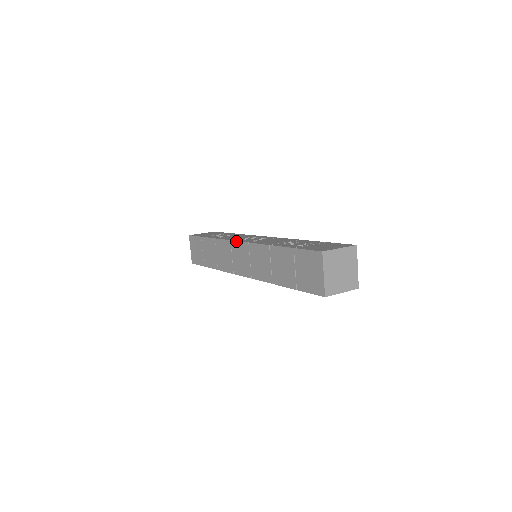
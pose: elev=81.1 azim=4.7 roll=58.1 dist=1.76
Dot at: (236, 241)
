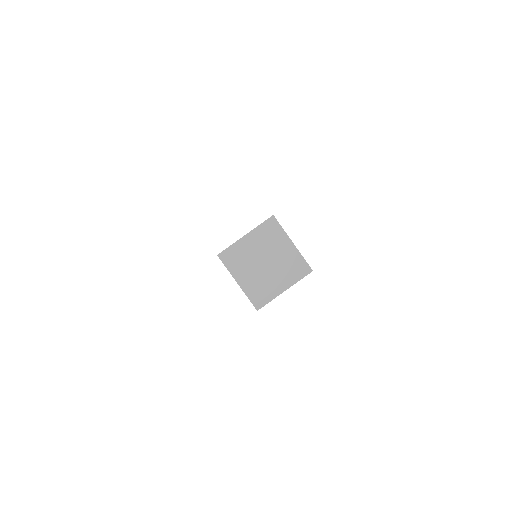
Dot at: occluded
